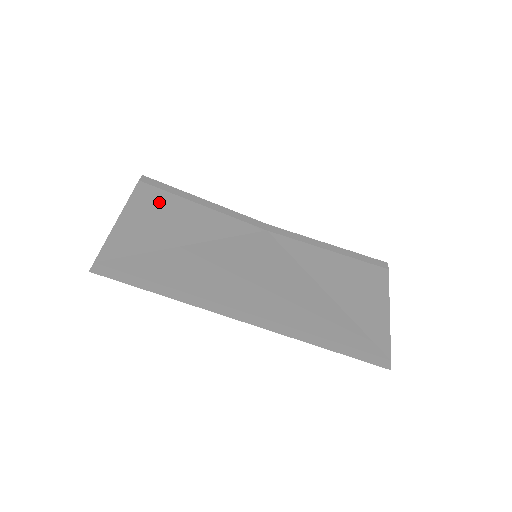
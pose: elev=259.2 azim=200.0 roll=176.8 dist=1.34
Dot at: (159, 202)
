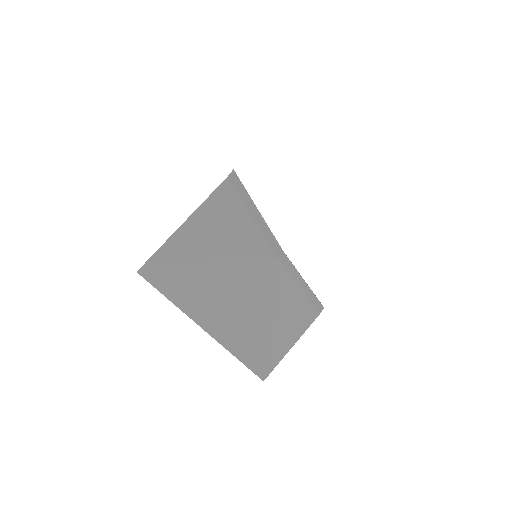
Dot at: (227, 209)
